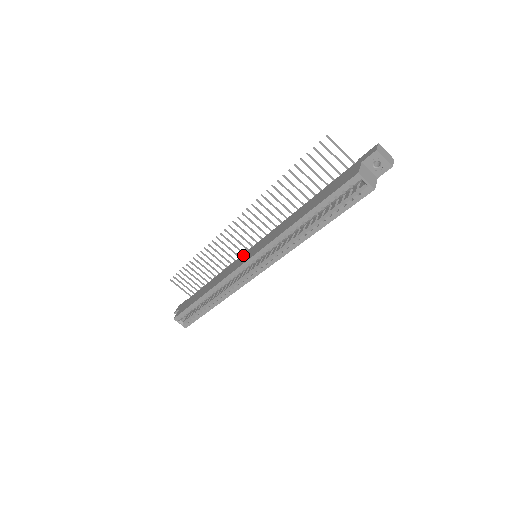
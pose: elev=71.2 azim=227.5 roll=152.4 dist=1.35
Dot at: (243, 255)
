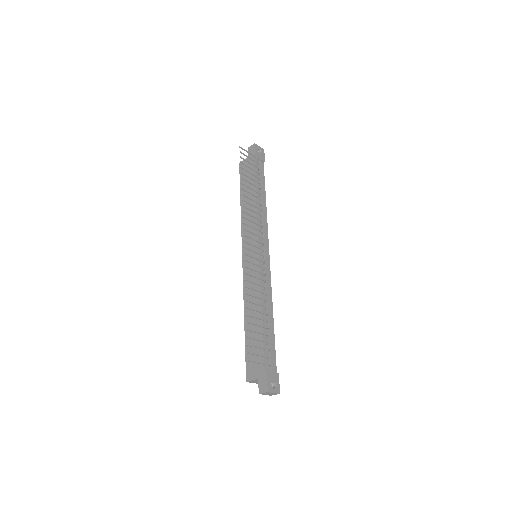
Dot at: occluded
